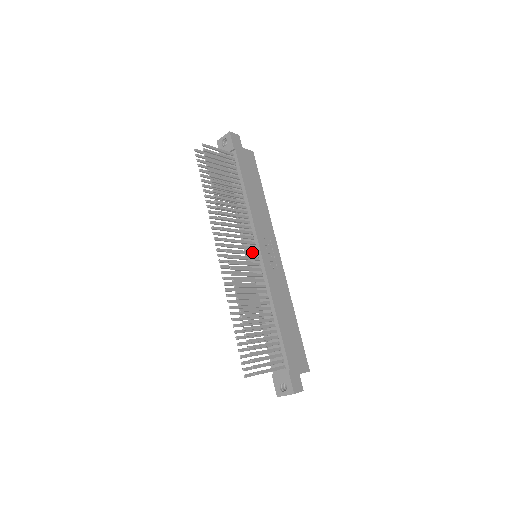
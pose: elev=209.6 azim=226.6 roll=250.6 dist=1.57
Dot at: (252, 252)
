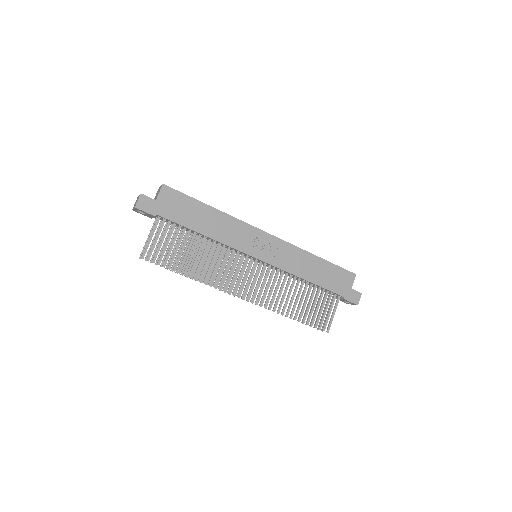
Dot at: (253, 266)
